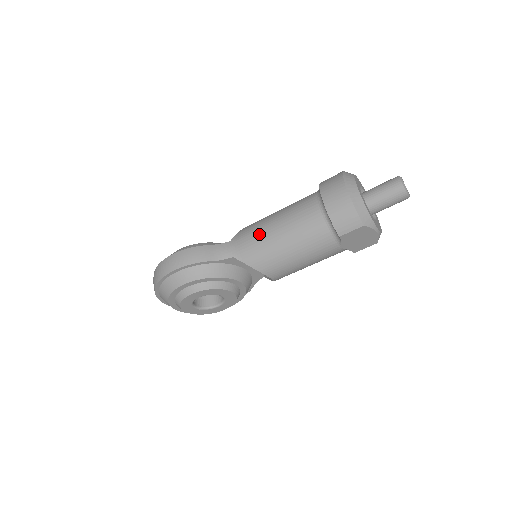
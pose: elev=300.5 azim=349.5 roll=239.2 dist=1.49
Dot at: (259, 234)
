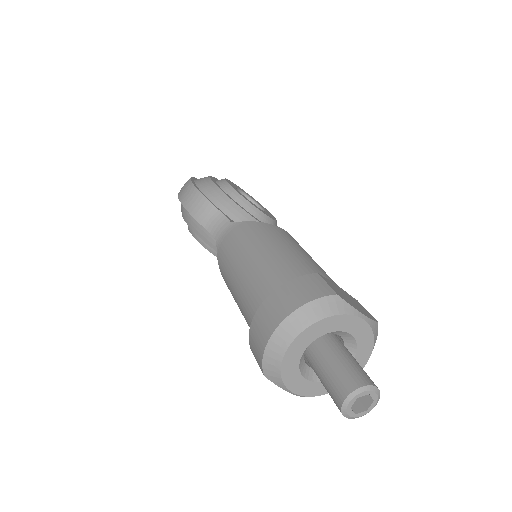
Dot at: (236, 249)
